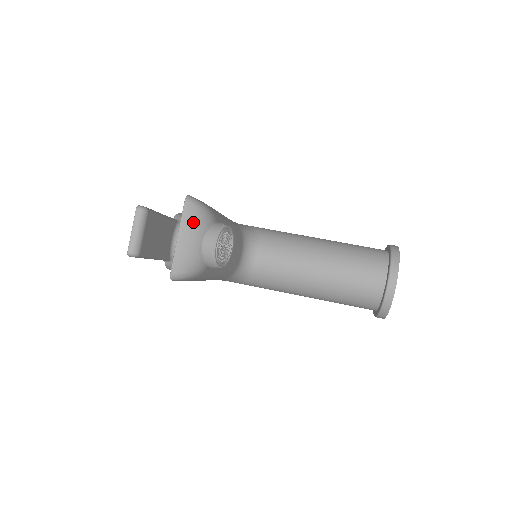
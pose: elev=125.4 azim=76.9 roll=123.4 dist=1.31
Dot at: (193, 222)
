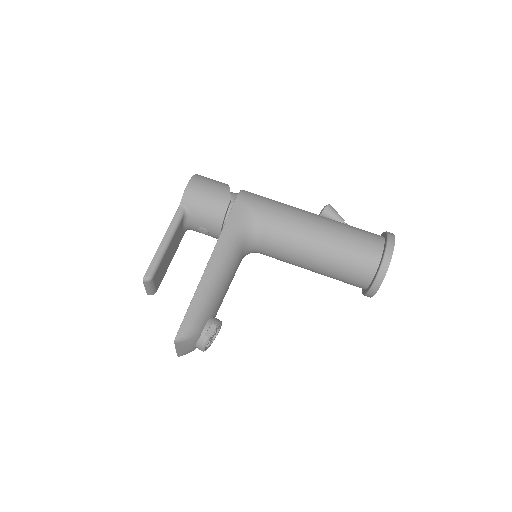
Dot at: (184, 346)
